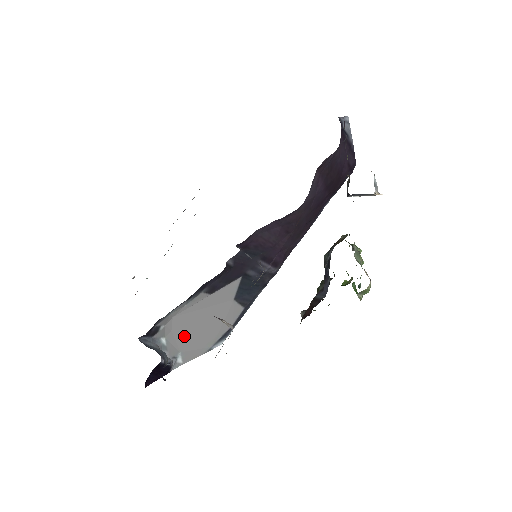
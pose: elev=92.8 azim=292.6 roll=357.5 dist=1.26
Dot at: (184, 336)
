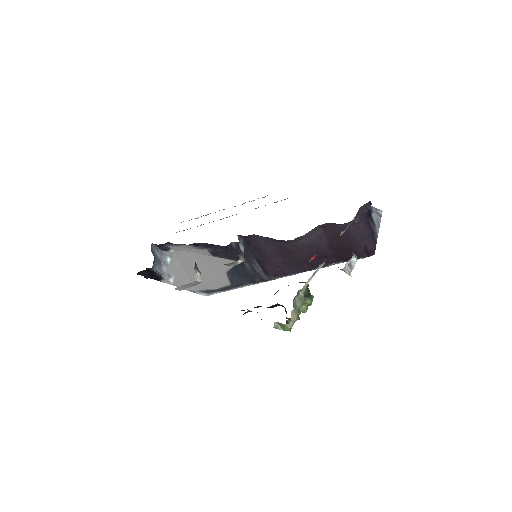
Dot at: (183, 268)
